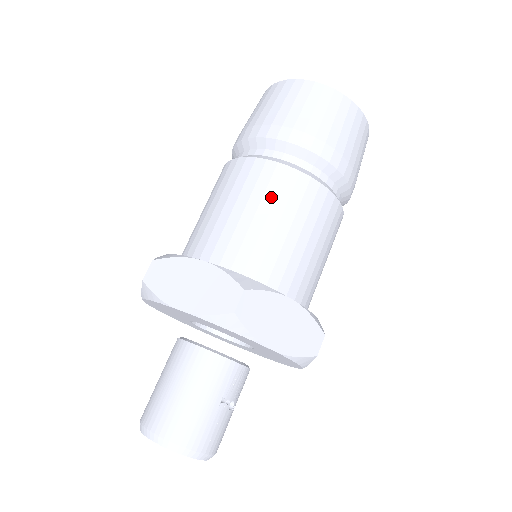
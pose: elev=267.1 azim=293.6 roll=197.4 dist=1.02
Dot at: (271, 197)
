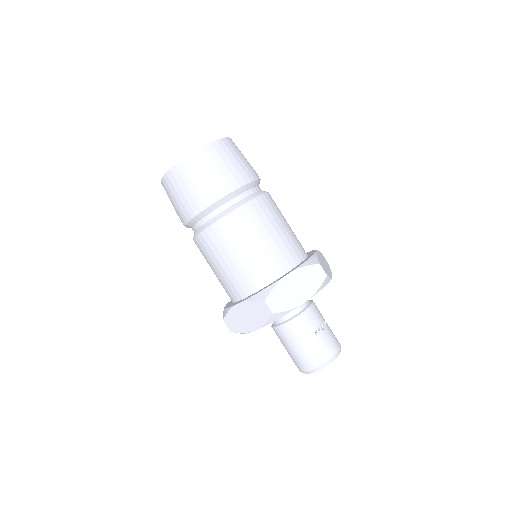
Dot at: (227, 244)
